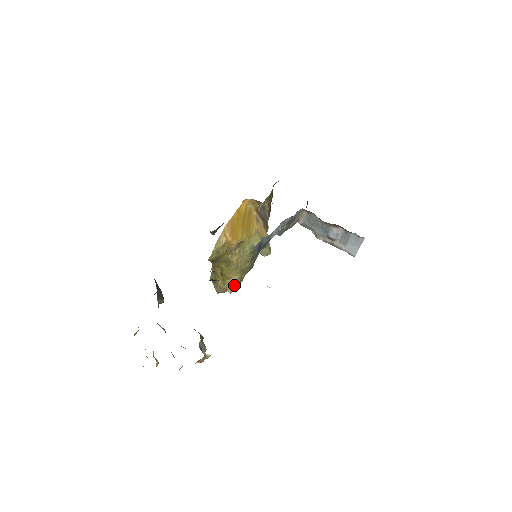
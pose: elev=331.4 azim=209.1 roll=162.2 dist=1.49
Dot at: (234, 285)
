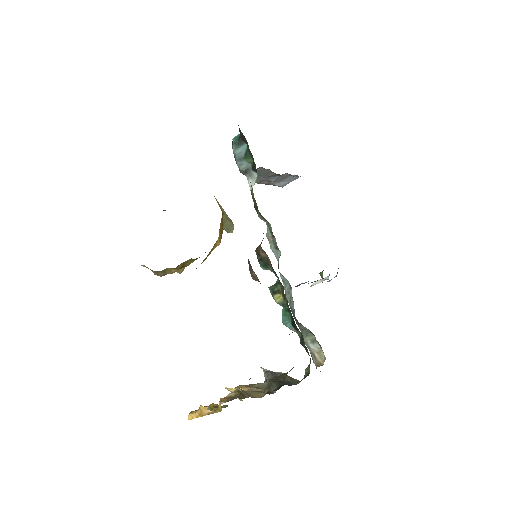
Dot at: occluded
